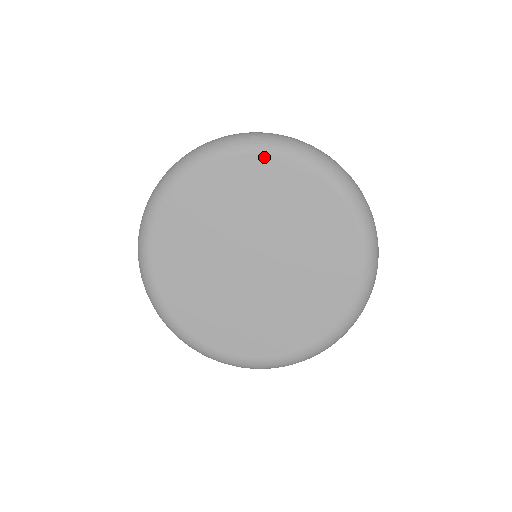
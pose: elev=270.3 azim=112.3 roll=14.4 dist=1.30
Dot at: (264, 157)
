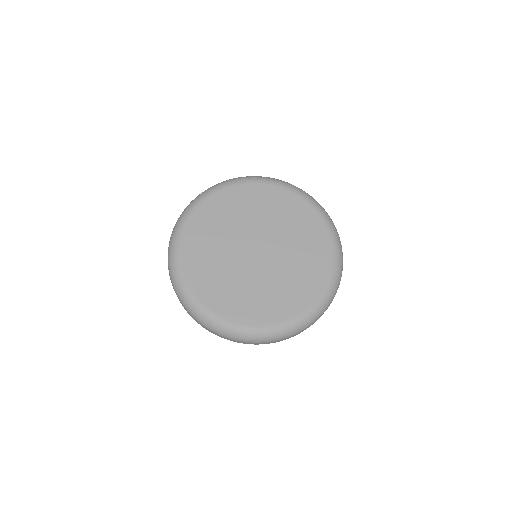
Dot at: (232, 188)
